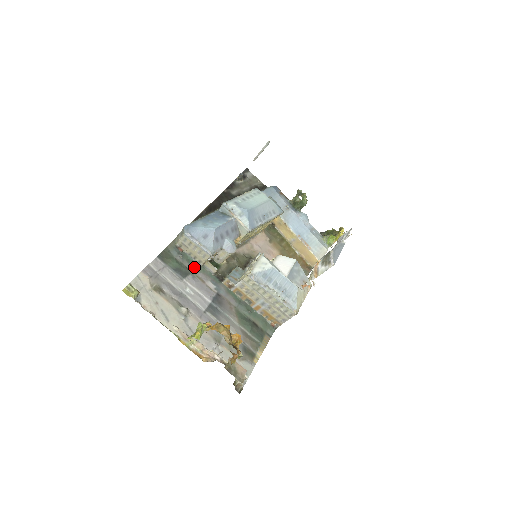
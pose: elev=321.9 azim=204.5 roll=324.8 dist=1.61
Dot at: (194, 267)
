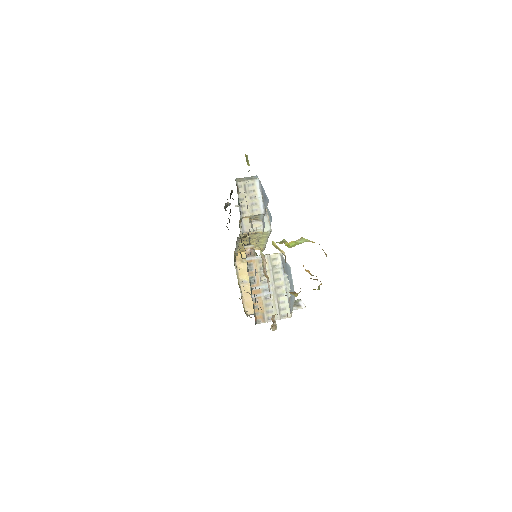
Dot at: (240, 211)
